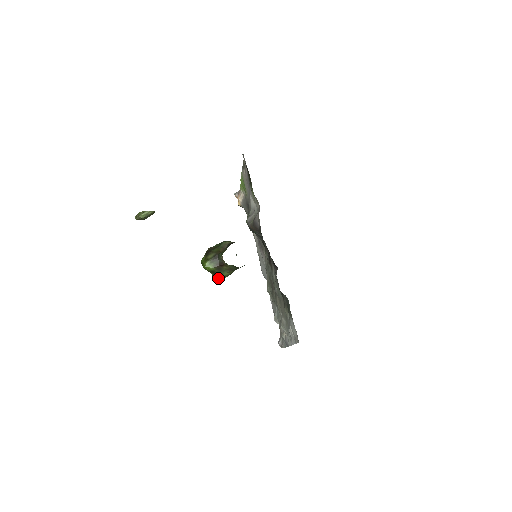
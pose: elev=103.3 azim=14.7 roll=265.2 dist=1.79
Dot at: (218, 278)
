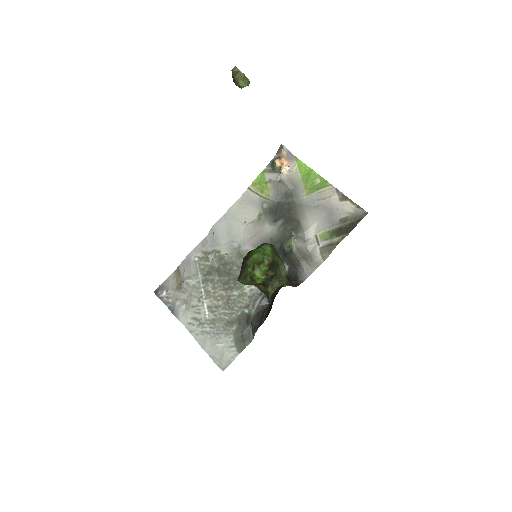
Dot at: occluded
